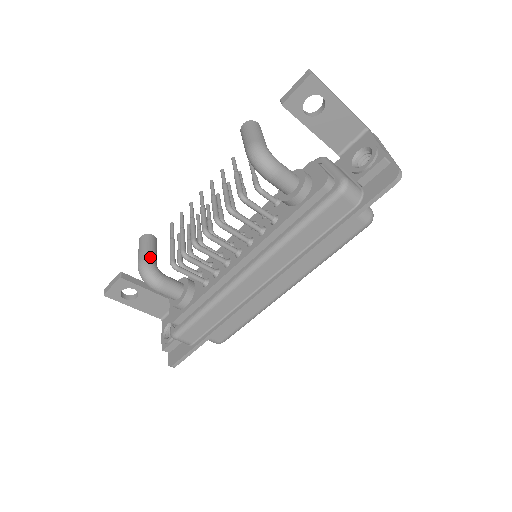
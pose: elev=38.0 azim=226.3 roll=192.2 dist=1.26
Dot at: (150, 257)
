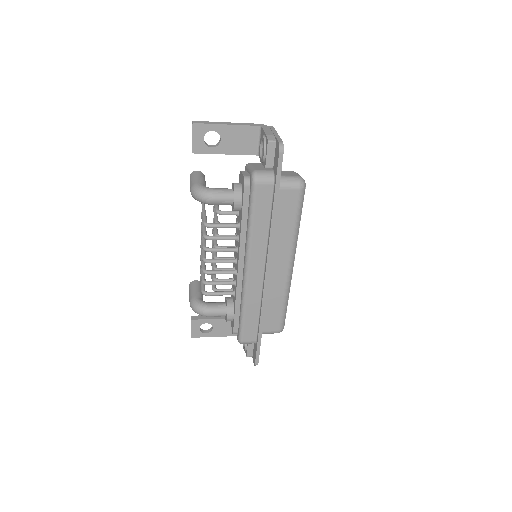
Dot at: (194, 296)
